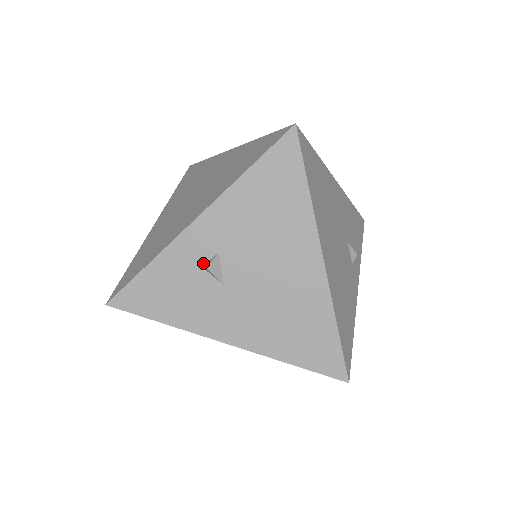
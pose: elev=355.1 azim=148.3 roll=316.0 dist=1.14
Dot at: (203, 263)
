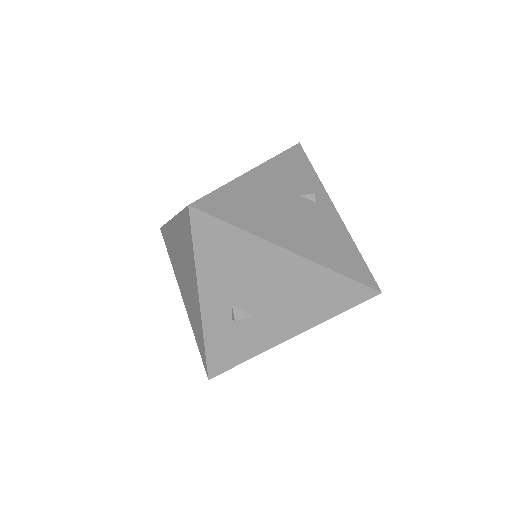
Dot at: (230, 318)
